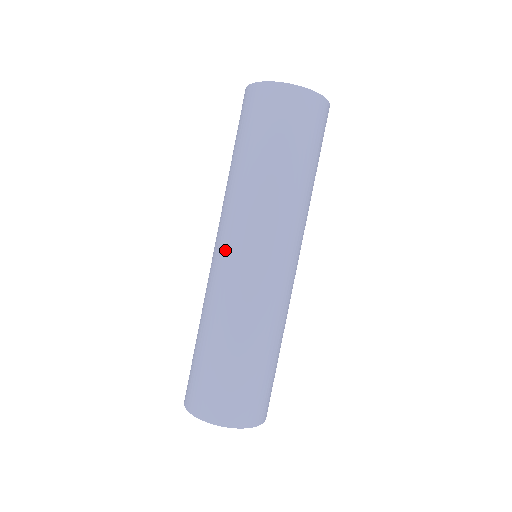
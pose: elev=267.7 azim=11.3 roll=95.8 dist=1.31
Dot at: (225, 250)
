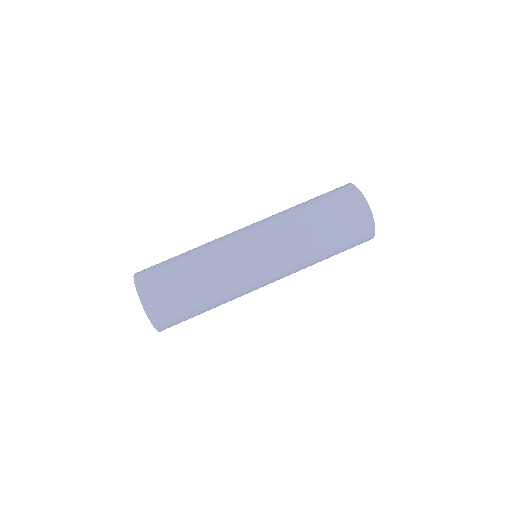
Dot at: (257, 249)
